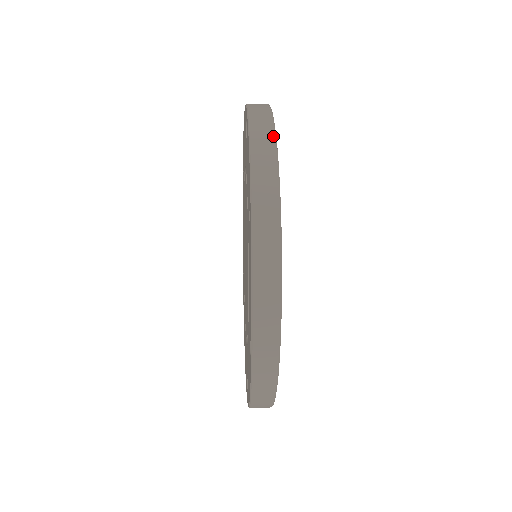
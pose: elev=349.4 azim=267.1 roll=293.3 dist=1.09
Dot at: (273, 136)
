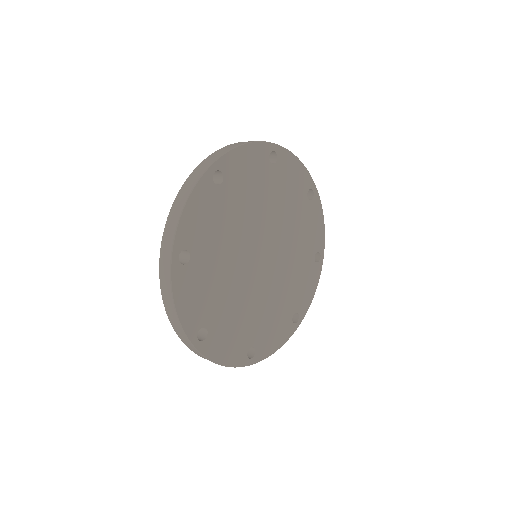
Dot at: (172, 301)
